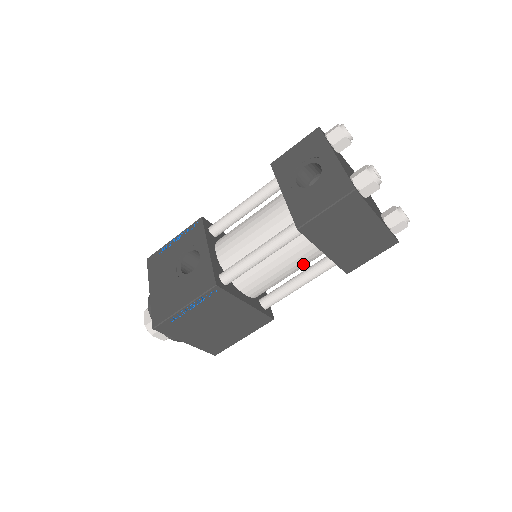
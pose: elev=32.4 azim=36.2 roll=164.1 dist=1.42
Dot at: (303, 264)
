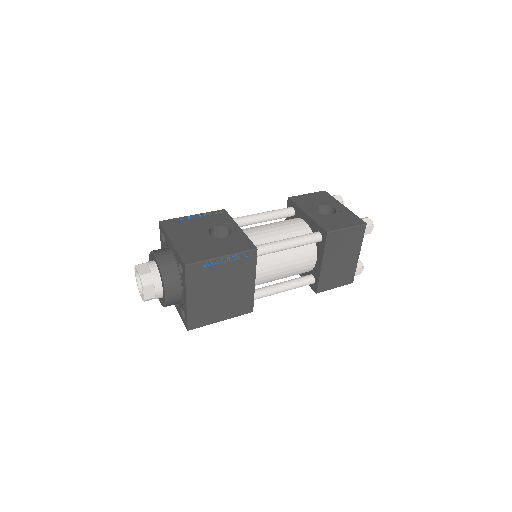
Dot at: (296, 271)
